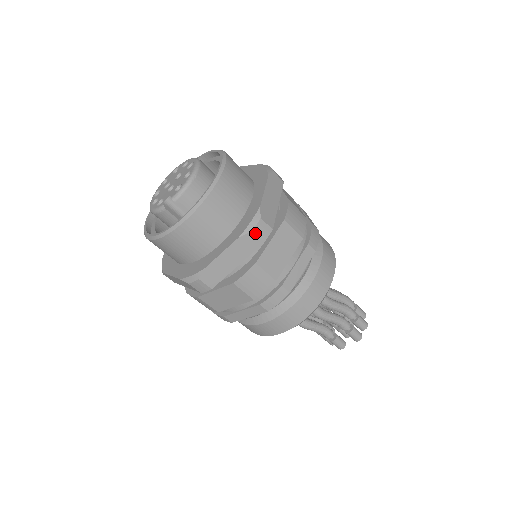
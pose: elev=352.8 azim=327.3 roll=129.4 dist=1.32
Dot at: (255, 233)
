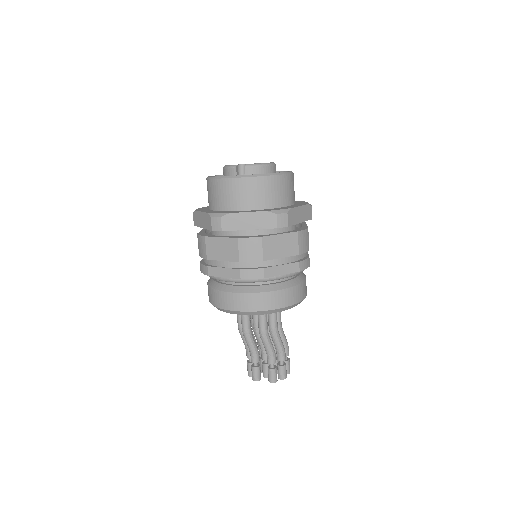
Dot at: (277, 217)
